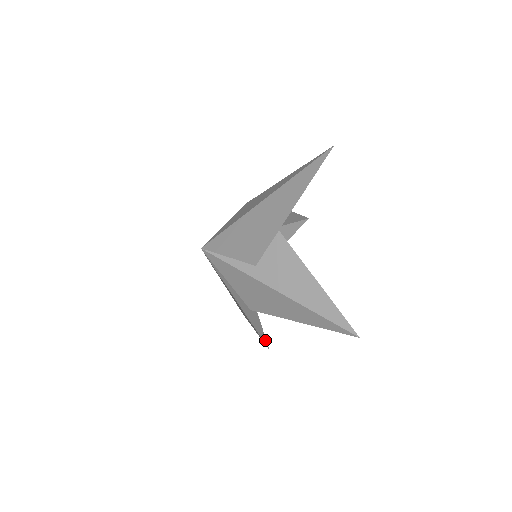
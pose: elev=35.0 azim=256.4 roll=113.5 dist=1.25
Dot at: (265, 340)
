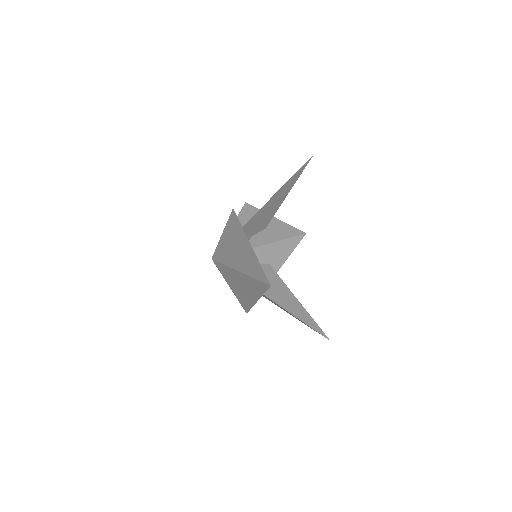
Dot at: (300, 232)
